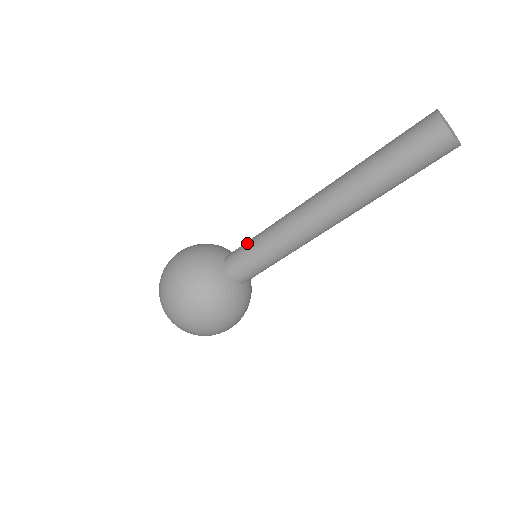
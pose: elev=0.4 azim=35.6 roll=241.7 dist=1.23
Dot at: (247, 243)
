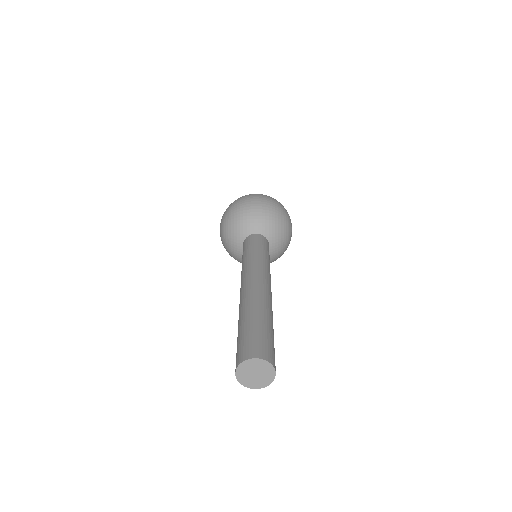
Dot at: (246, 249)
